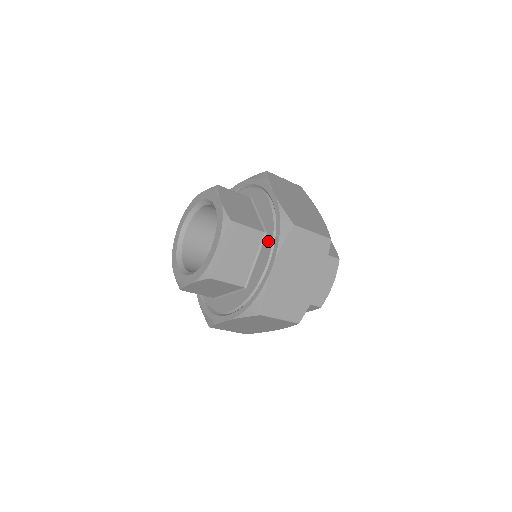
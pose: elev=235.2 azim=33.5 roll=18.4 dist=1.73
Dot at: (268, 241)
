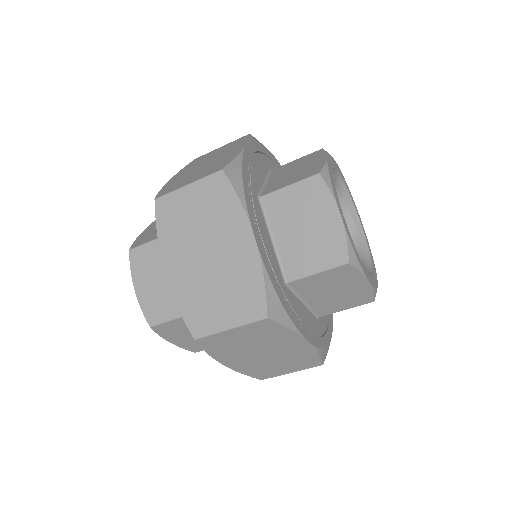
Dot at: occluded
